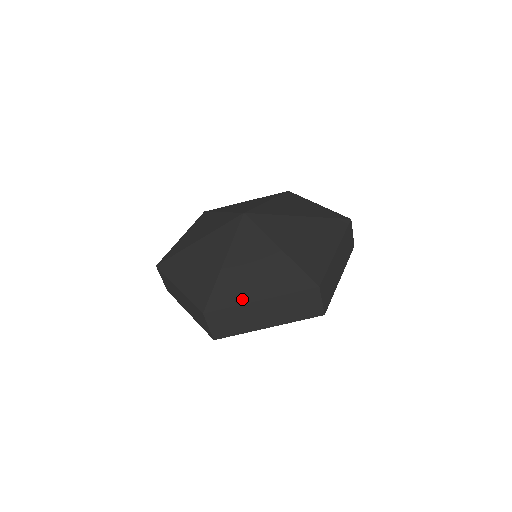
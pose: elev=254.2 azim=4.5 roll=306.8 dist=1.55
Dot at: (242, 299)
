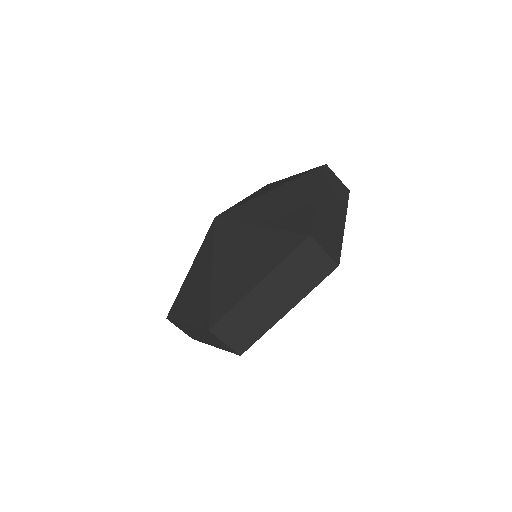
Dot at: (310, 208)
